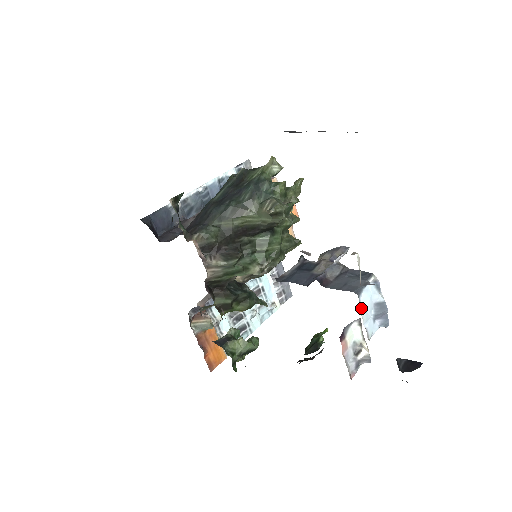
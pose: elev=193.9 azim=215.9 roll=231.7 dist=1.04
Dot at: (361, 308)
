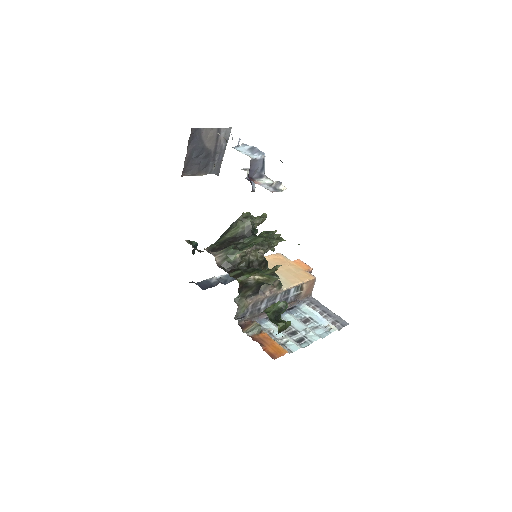
Dot at: (237, 150)
